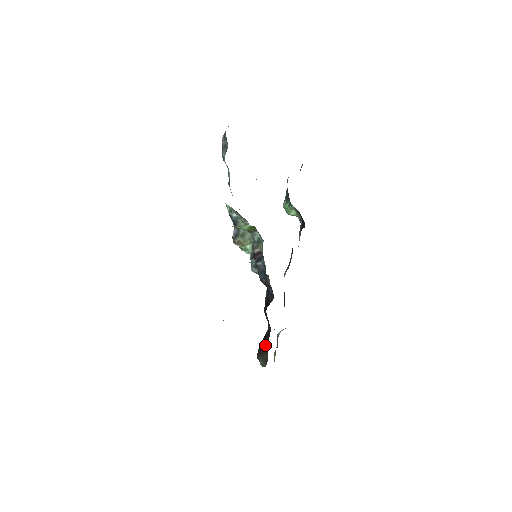
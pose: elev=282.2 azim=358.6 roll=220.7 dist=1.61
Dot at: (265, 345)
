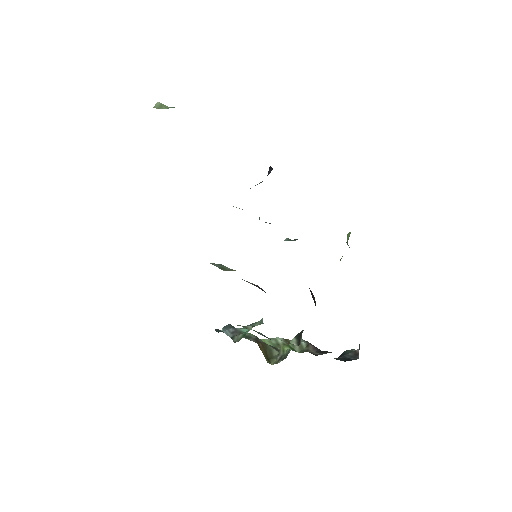
Dot at: occluded
